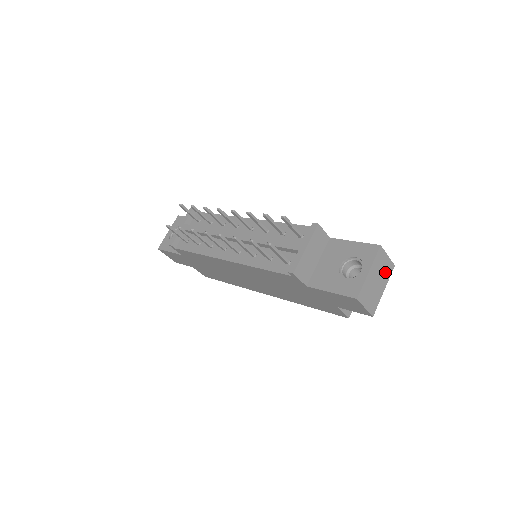
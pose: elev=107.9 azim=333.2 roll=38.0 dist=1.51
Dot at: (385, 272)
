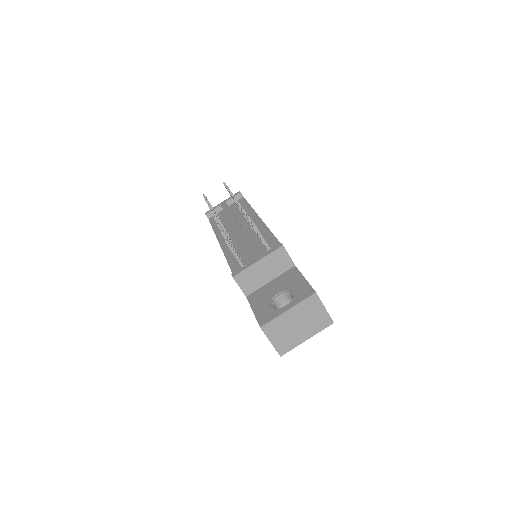
Dot at: (315, 322)
